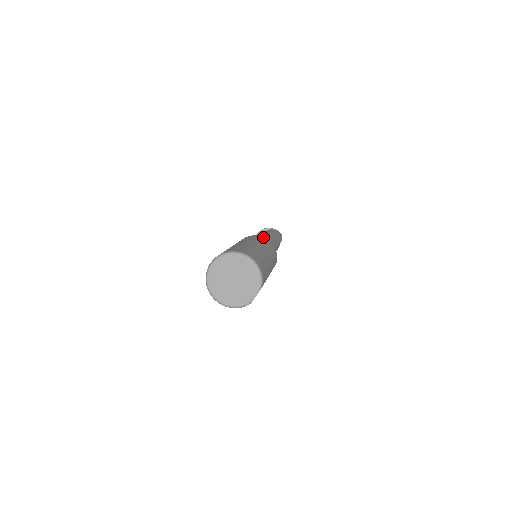
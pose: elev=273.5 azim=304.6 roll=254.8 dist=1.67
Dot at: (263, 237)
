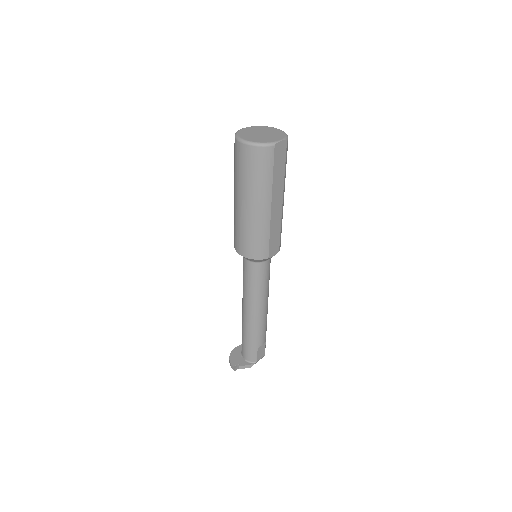
Dot at: occluded
